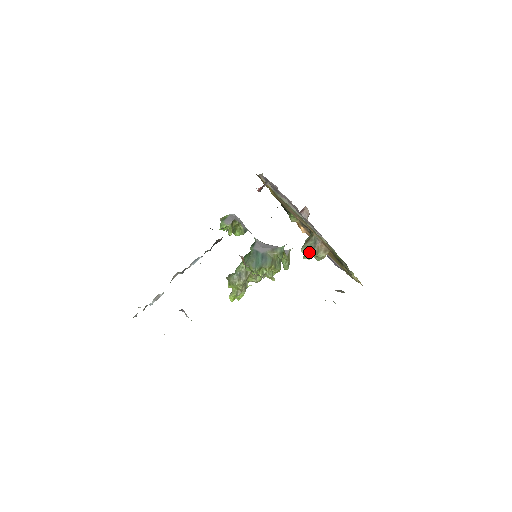
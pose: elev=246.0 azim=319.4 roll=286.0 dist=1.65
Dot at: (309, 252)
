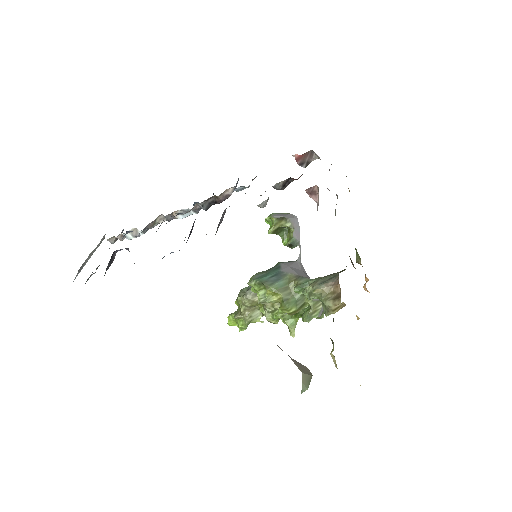
Dot at: (312, 284)
